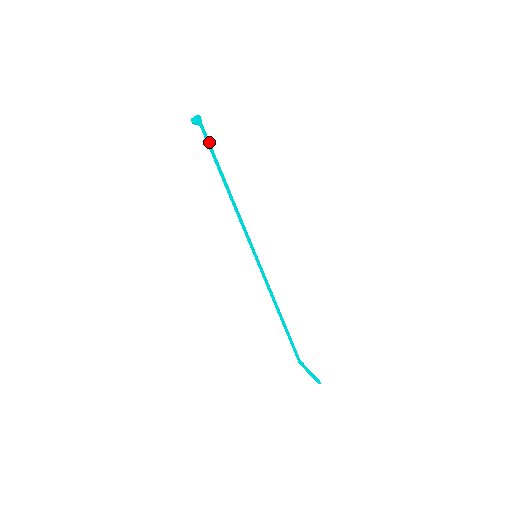
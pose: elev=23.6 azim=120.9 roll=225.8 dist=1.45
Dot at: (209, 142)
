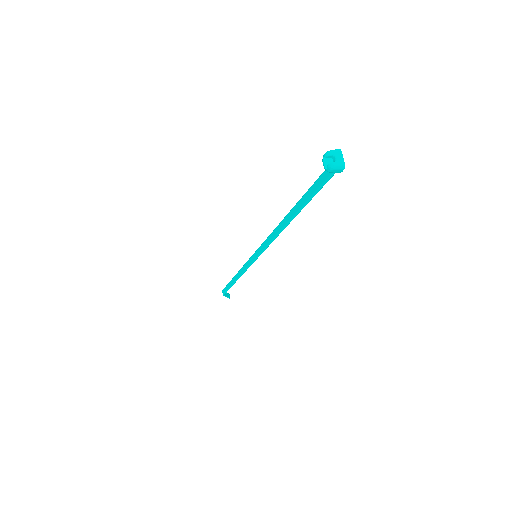
Dot at: (319, 182)
